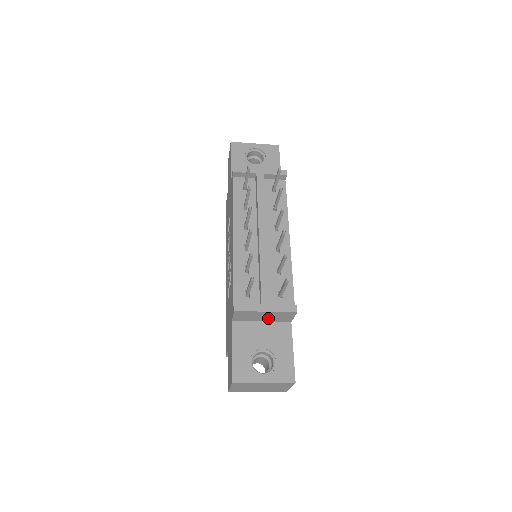
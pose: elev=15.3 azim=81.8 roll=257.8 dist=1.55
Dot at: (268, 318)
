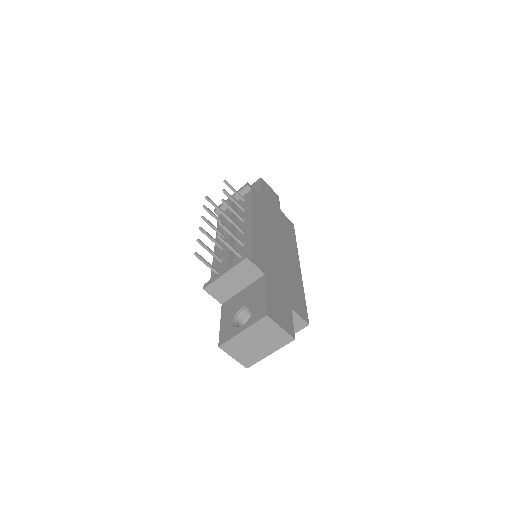
Dot at: (240, 282)
